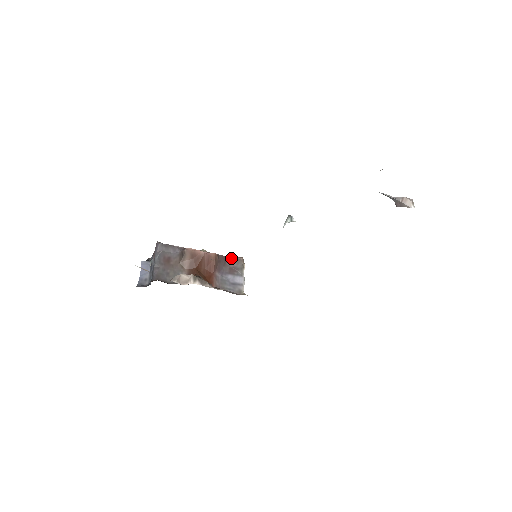
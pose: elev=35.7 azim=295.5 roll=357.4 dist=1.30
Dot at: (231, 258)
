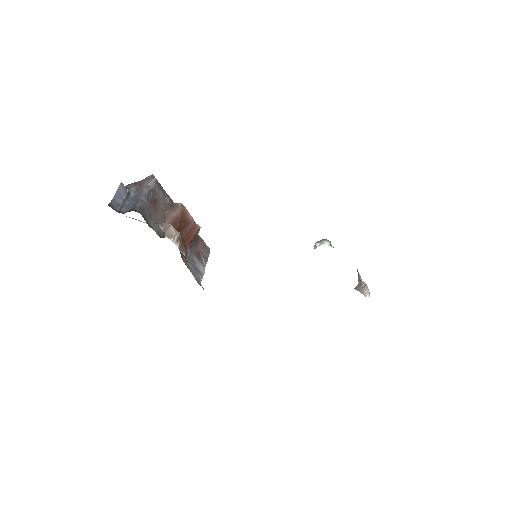
Dot at: (203, 242)
